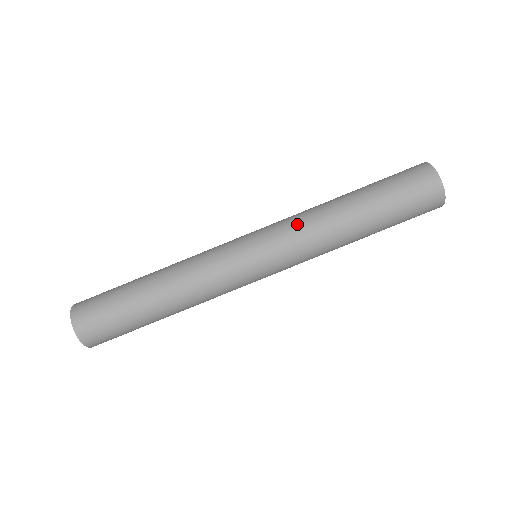
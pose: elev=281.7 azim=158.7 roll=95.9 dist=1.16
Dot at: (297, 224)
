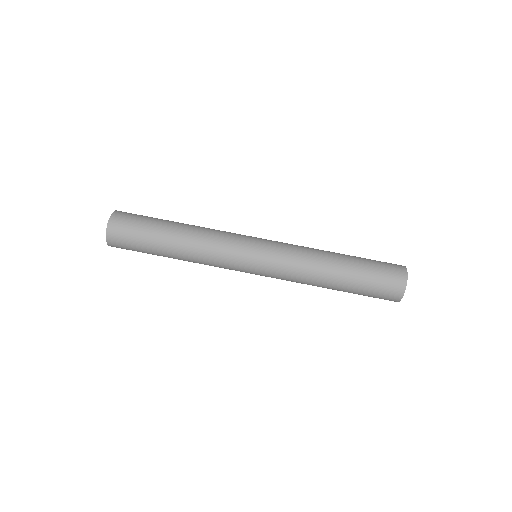
Dot at: (296, 250)
